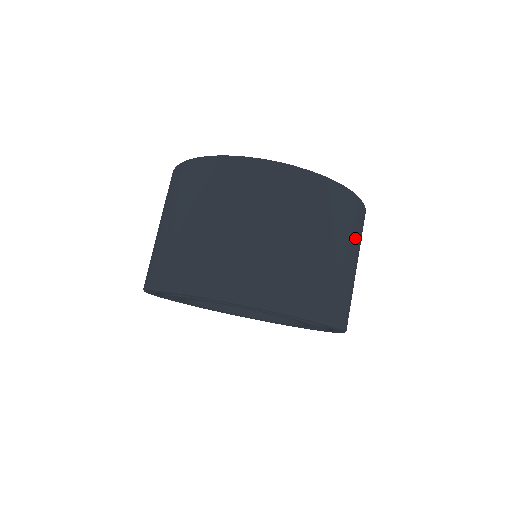
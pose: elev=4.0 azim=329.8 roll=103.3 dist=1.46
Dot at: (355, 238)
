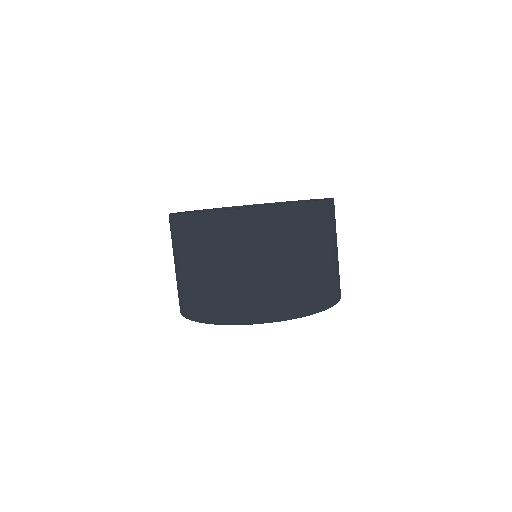
Dot at: occluded
